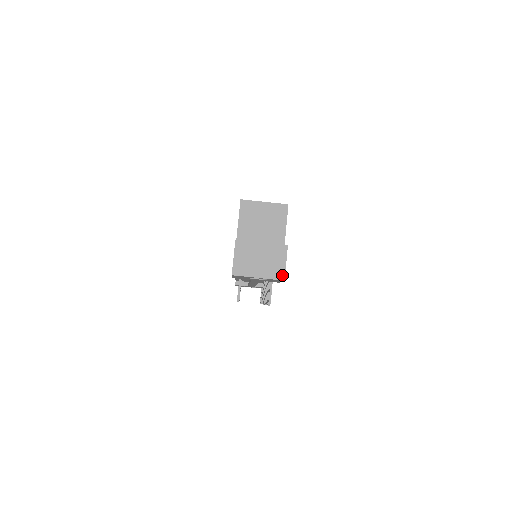
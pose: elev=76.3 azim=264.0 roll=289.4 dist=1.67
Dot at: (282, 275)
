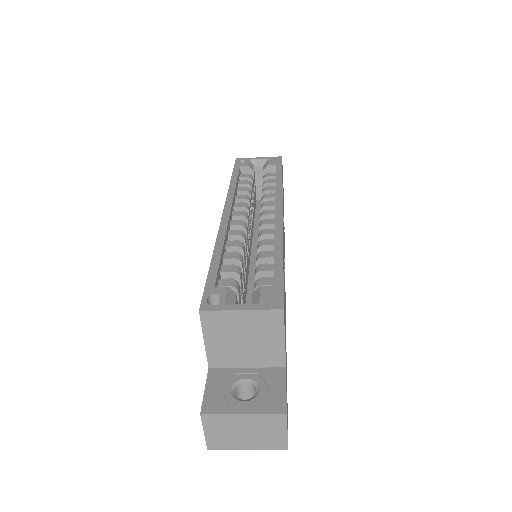
Dot at: (283, 445)
